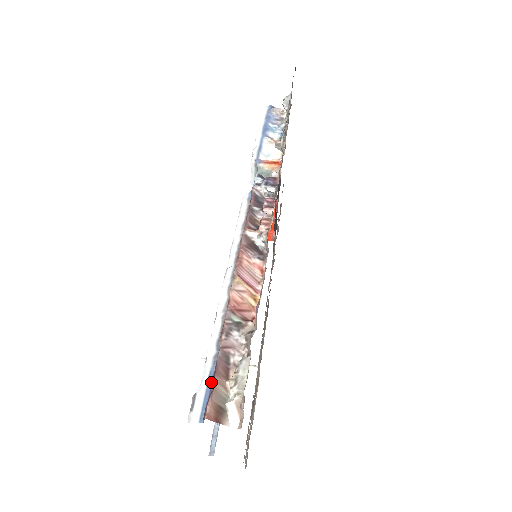
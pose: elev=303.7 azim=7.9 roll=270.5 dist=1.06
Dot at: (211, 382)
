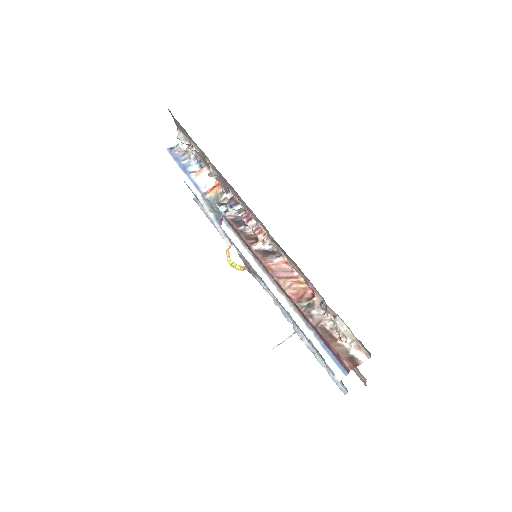
Dot at: (329, 350)
